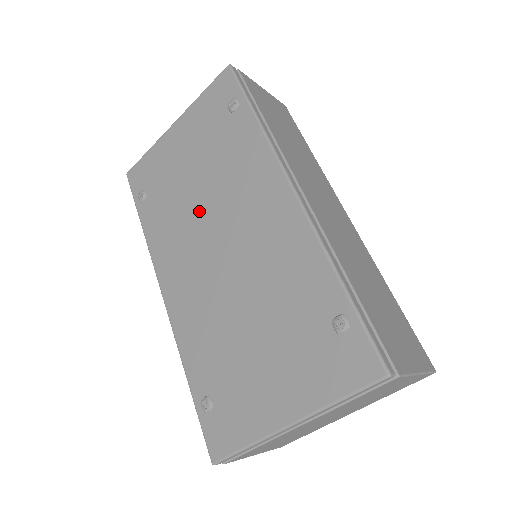
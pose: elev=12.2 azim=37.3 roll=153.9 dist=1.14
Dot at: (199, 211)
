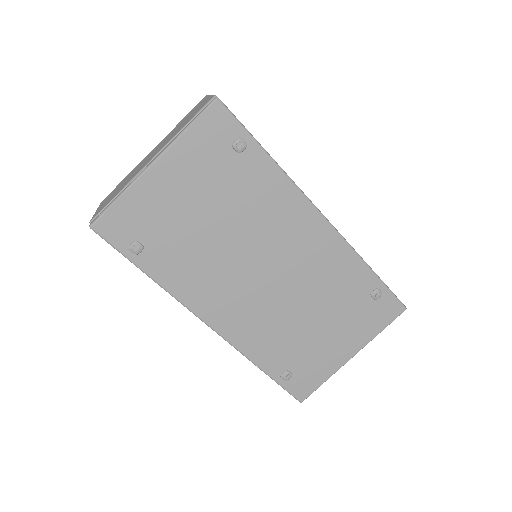
Dot at: (229, 249)
